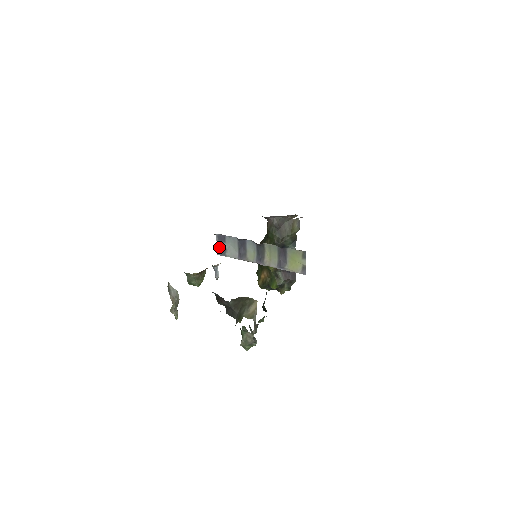
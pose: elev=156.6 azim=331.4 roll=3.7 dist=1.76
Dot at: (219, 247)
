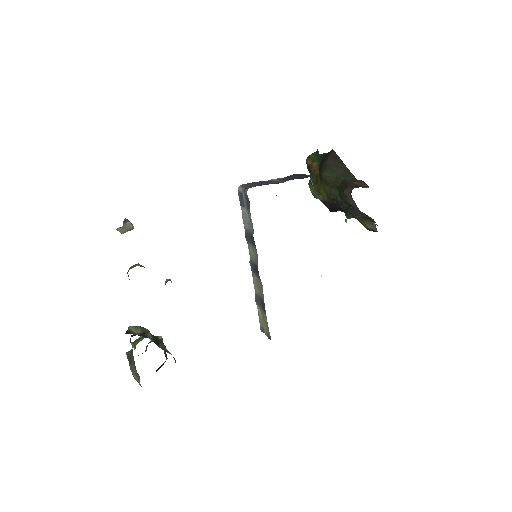
Dot at: (242, 194)
